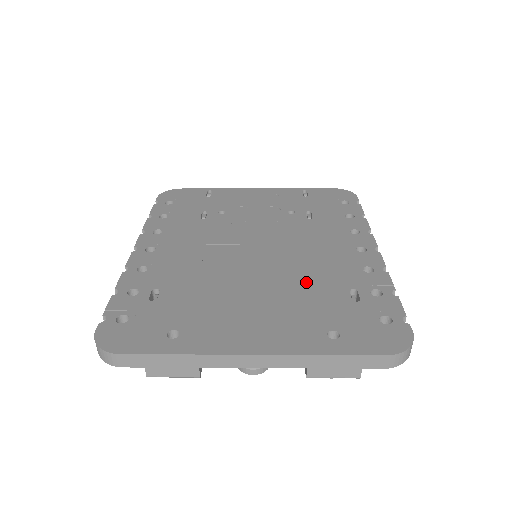
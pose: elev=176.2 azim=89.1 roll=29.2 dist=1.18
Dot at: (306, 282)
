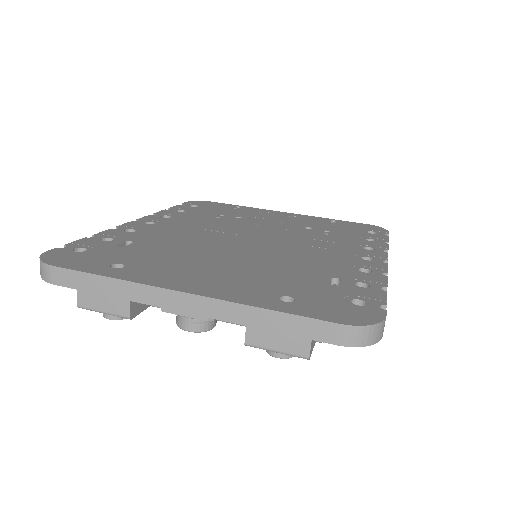
Dot at: (287, 264)
